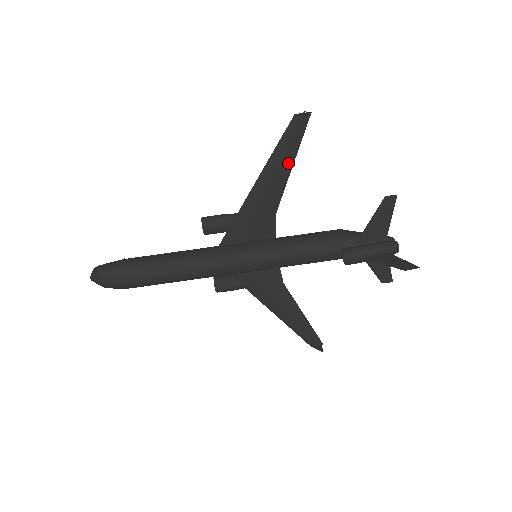
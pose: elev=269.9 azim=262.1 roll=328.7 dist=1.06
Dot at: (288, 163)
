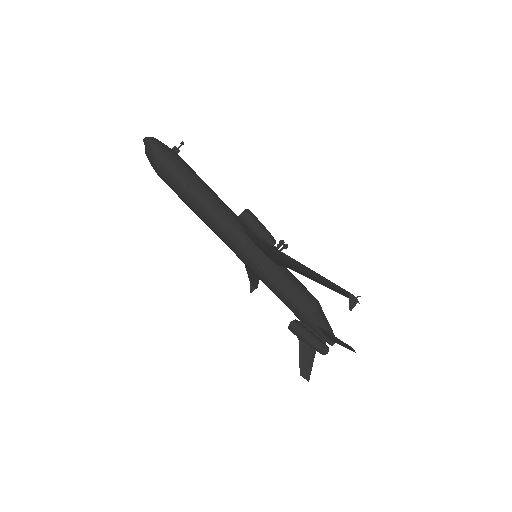
Dot at: (319, 282)
